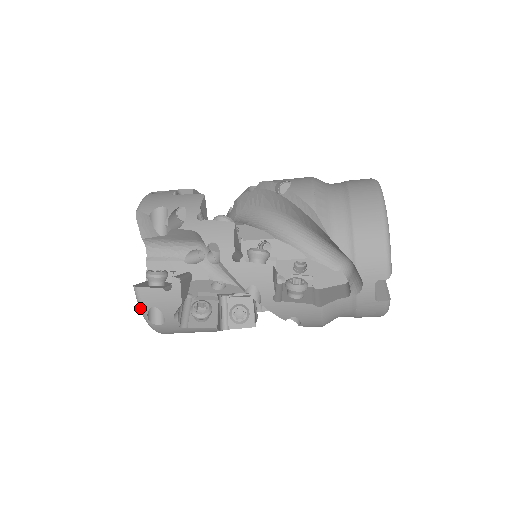
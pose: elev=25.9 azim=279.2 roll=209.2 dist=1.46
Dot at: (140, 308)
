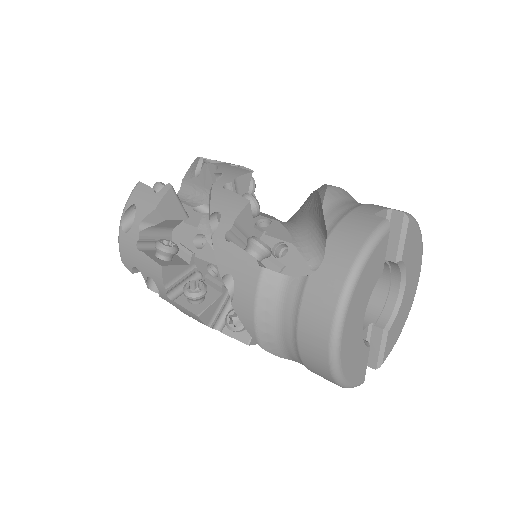
Dot at: occluded
